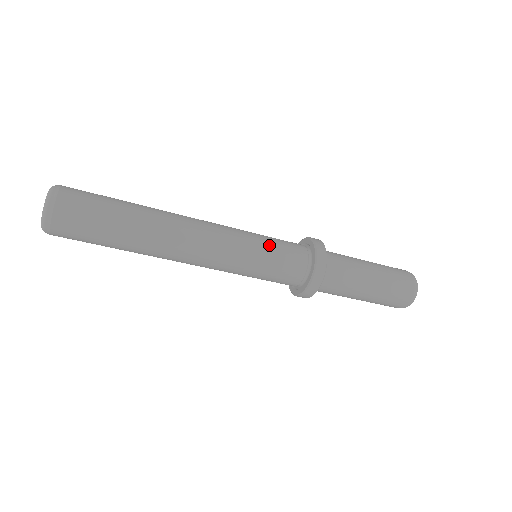
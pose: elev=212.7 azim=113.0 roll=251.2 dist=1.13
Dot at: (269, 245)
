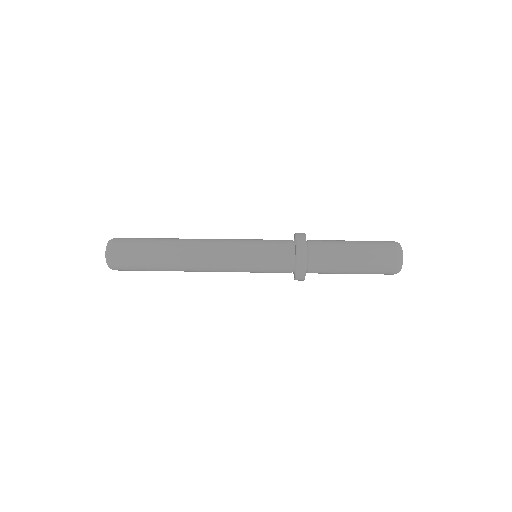
Dot at: (259, 255)
